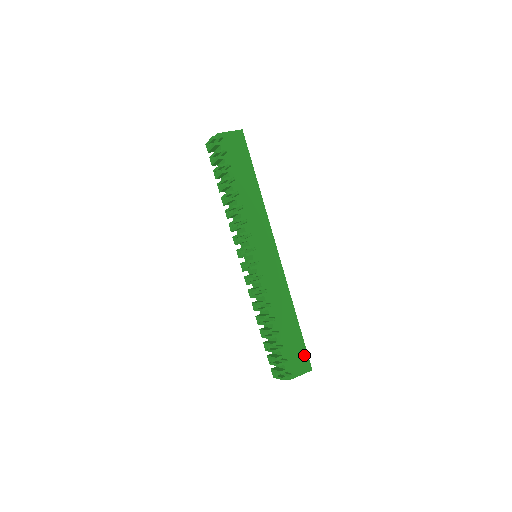
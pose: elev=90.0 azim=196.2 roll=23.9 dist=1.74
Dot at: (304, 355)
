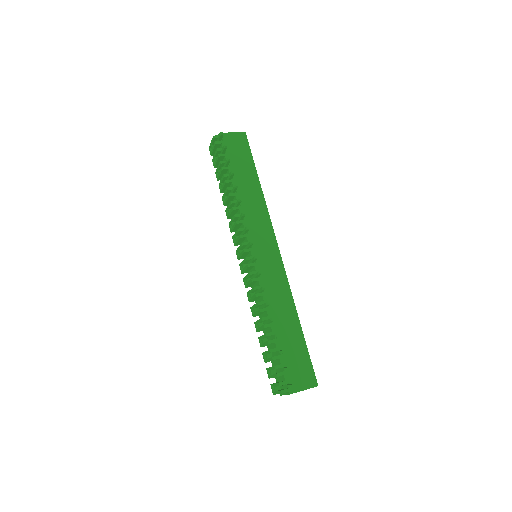
Dot at: (308, 367)
